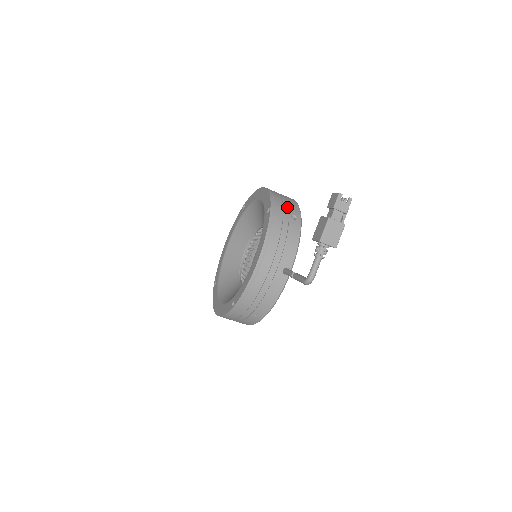
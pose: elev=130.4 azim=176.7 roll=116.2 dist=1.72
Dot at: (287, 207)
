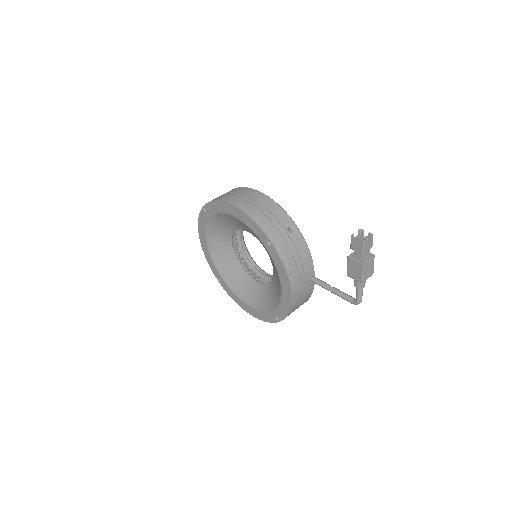
Dot at: (278, 223)
